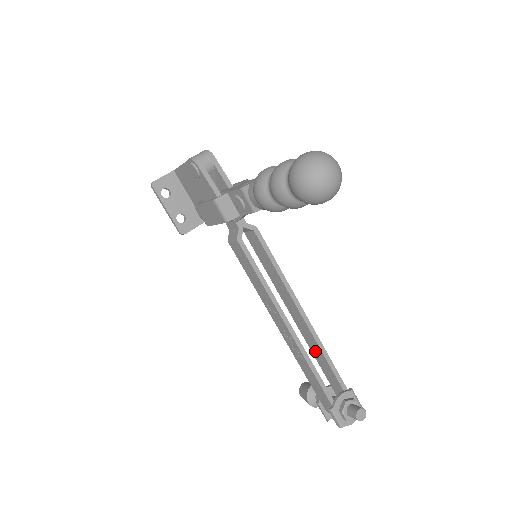
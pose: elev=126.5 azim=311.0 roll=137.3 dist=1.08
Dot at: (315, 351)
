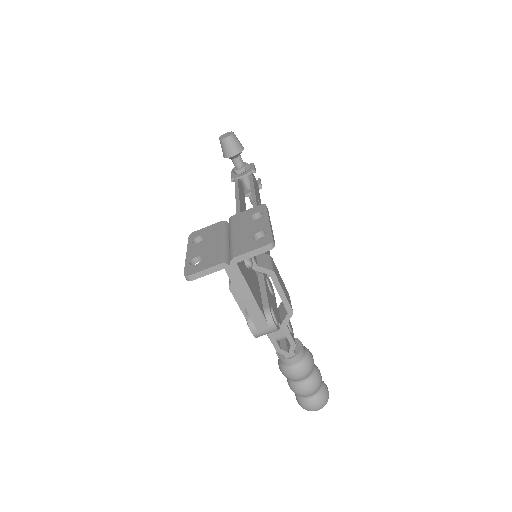
Dot at: occluded
